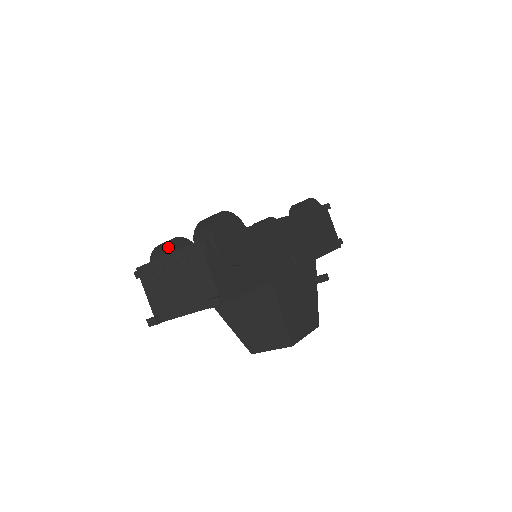
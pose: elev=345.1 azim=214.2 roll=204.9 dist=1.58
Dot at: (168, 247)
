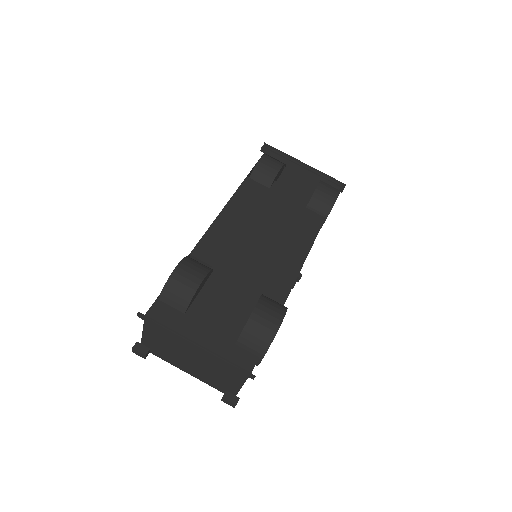
Dot at: (192, 299)
